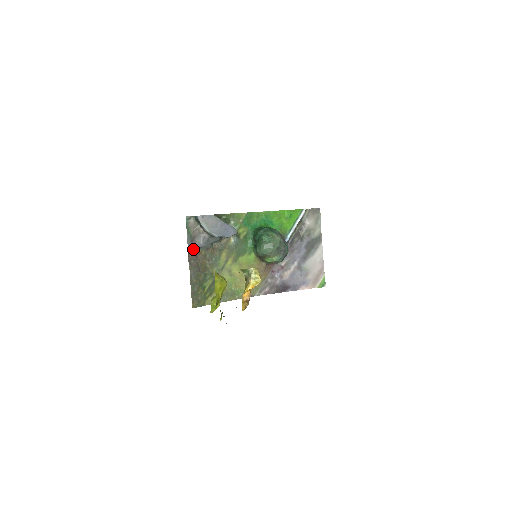
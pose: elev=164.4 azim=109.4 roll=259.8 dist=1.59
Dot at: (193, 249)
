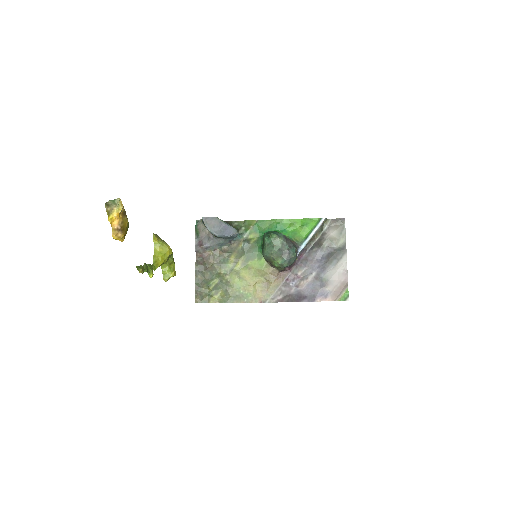
Dot at: (200, 248)
